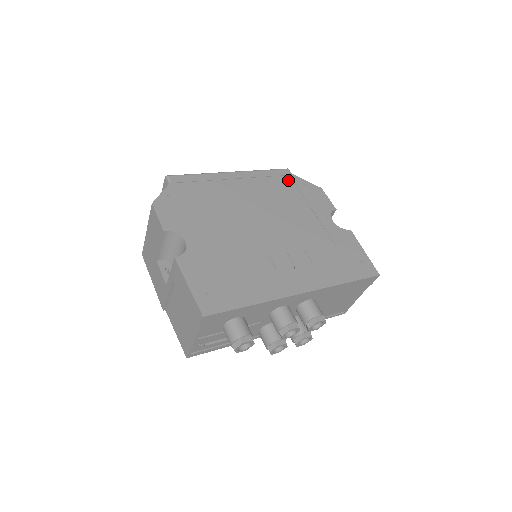
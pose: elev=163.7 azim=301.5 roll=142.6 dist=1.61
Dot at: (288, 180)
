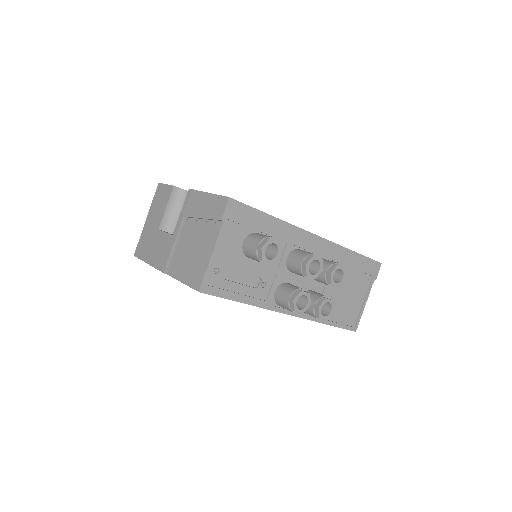
Dot at: occluded
